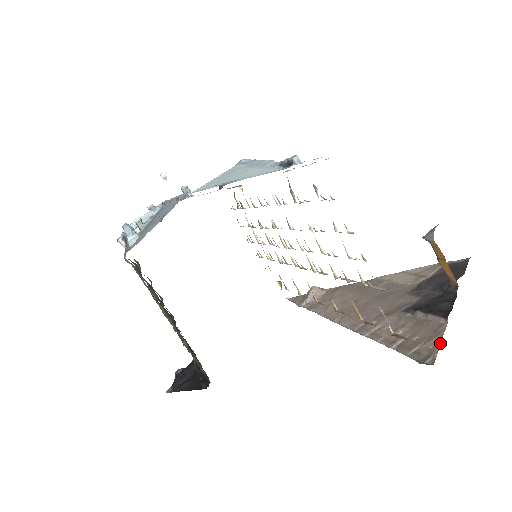
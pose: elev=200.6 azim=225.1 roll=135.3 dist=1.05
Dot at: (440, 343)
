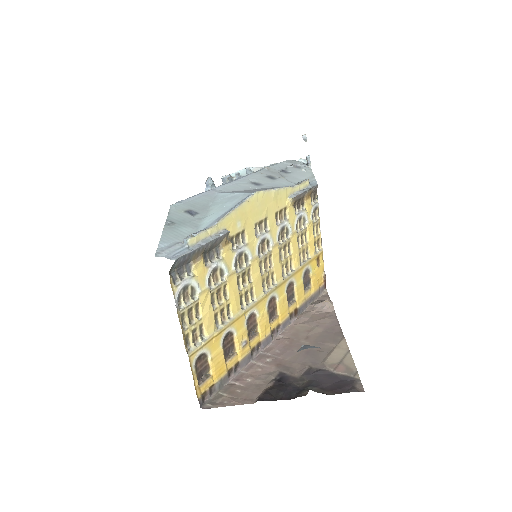
Dot at: occluded
